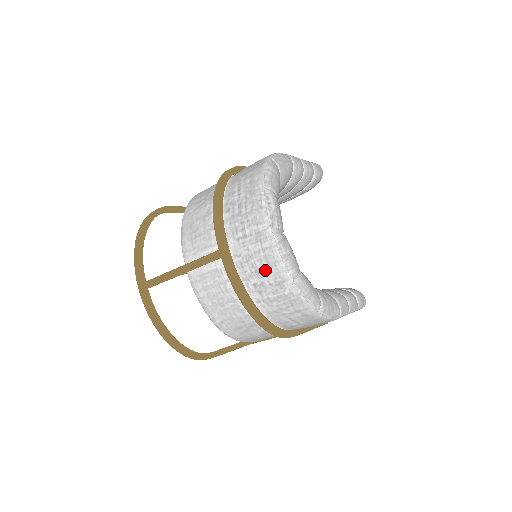
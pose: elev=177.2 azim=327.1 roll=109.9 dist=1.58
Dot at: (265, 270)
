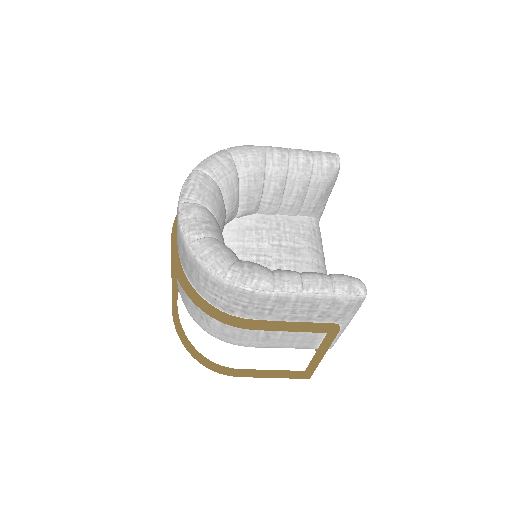
Dot at: (179, 240)
